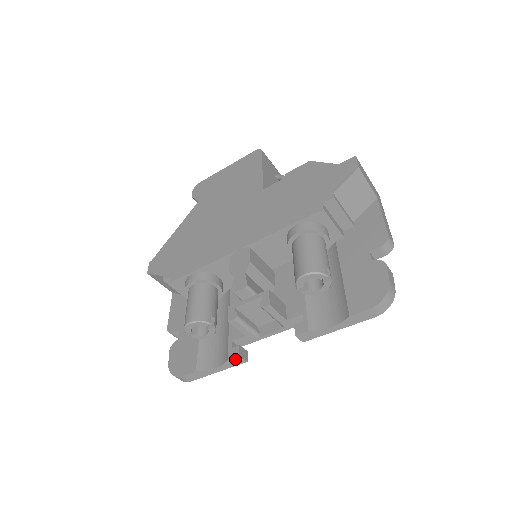
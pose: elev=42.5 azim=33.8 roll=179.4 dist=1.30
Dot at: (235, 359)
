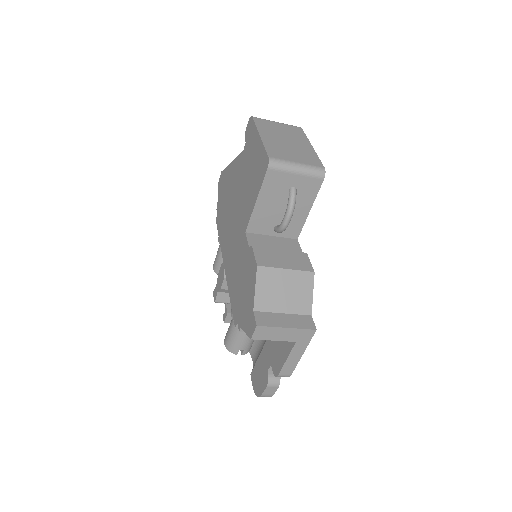
Dot at: occluded
